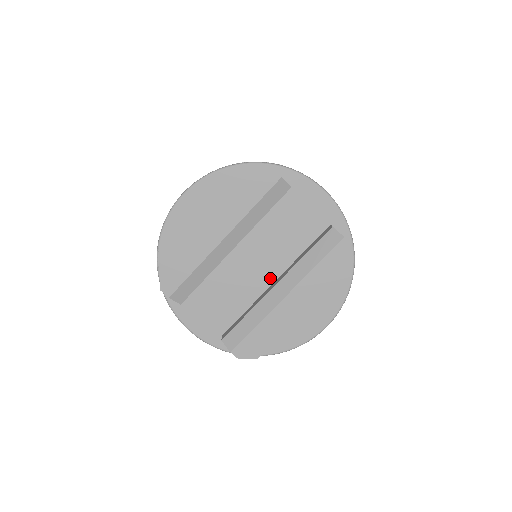
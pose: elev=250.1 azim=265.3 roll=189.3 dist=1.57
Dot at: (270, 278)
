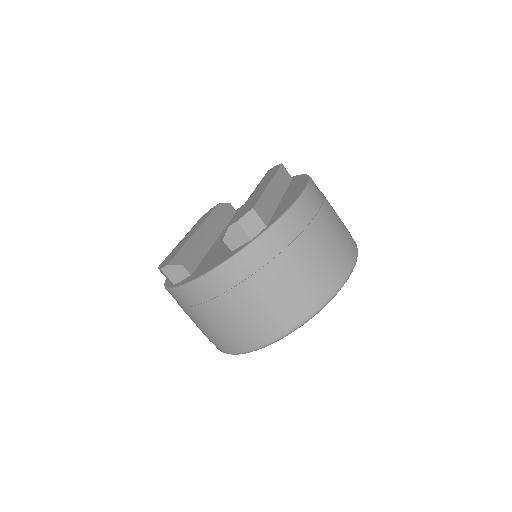
Dot at: occluded
